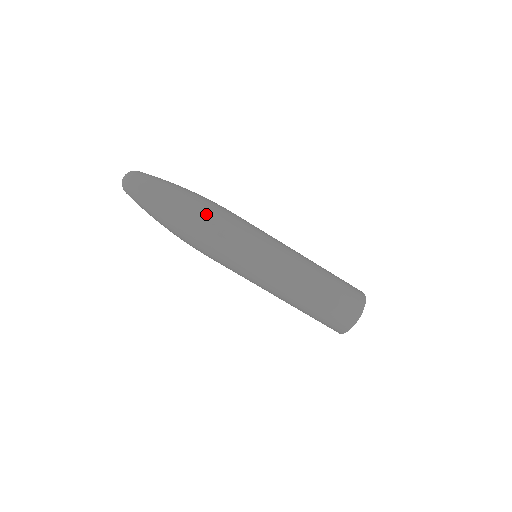
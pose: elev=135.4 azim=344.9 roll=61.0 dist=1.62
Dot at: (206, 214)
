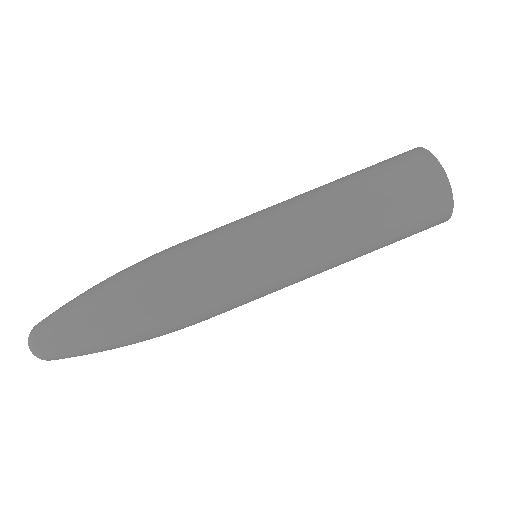
Dot at: (153, 306)
